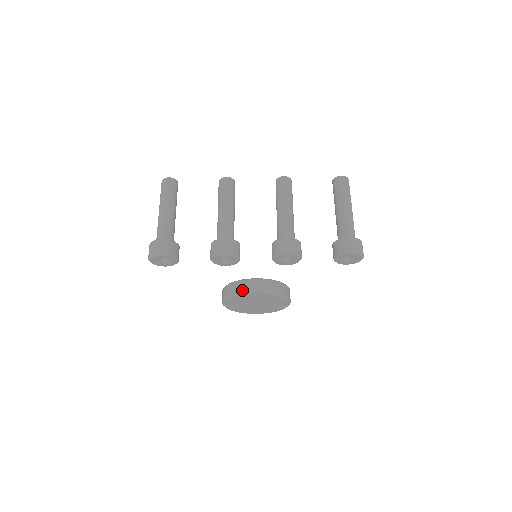
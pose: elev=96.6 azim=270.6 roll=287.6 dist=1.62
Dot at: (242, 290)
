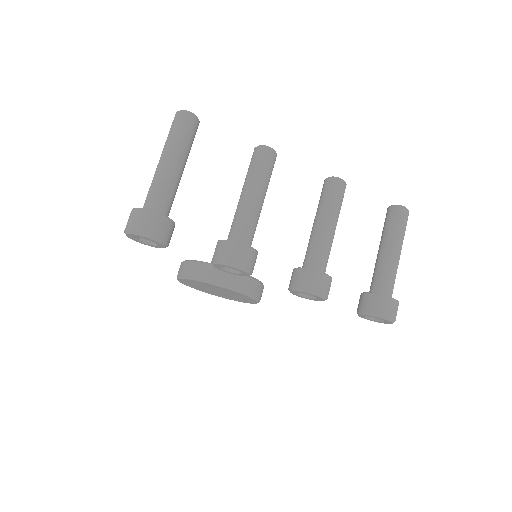
Dot at: (214, 279)
